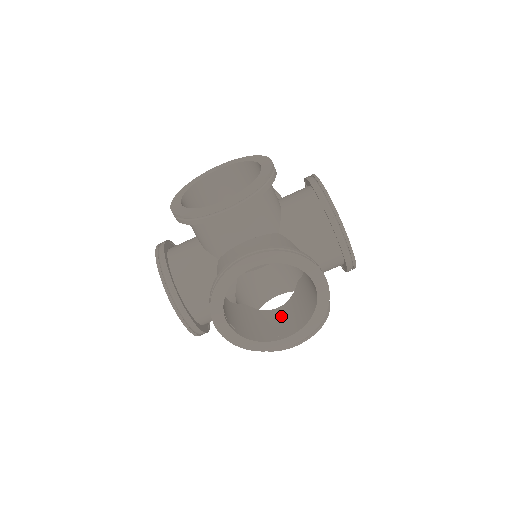
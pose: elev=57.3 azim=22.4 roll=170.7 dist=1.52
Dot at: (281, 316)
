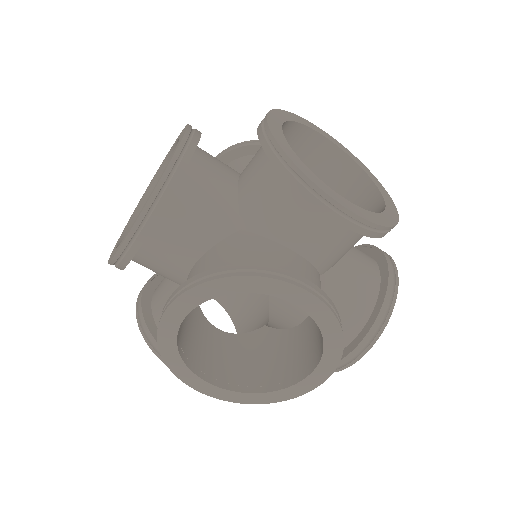
Dot at: (305, 336)
